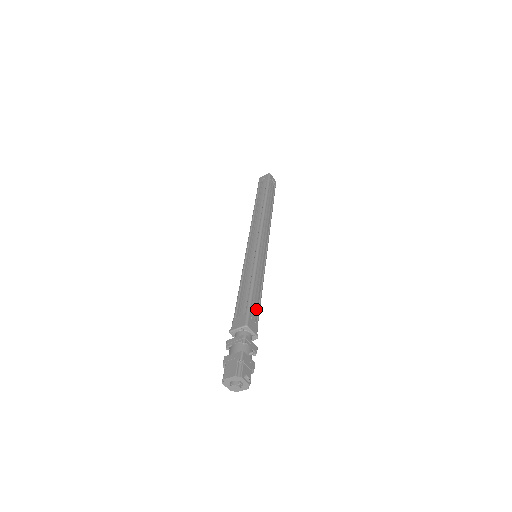
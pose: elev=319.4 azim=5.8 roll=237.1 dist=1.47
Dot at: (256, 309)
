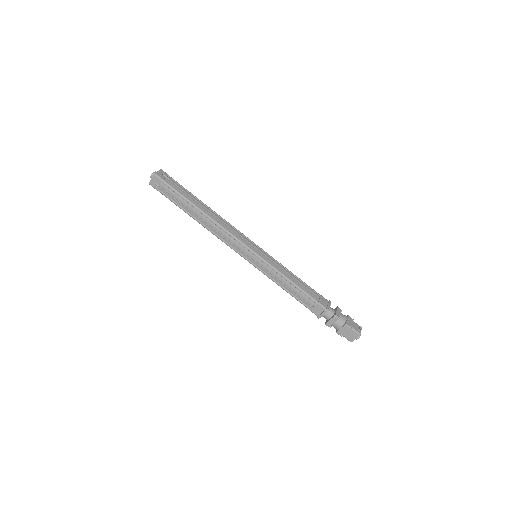
Dot at: (311, 291)
